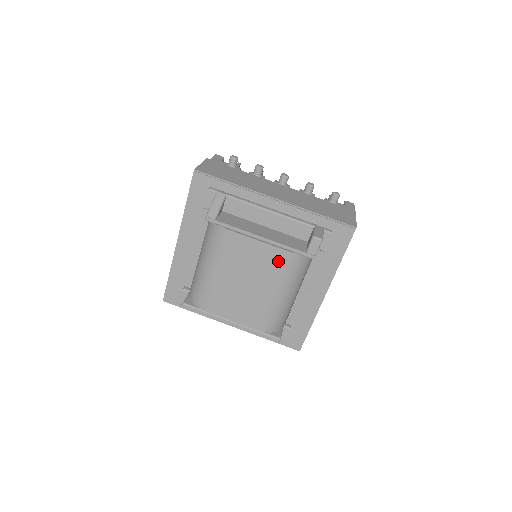
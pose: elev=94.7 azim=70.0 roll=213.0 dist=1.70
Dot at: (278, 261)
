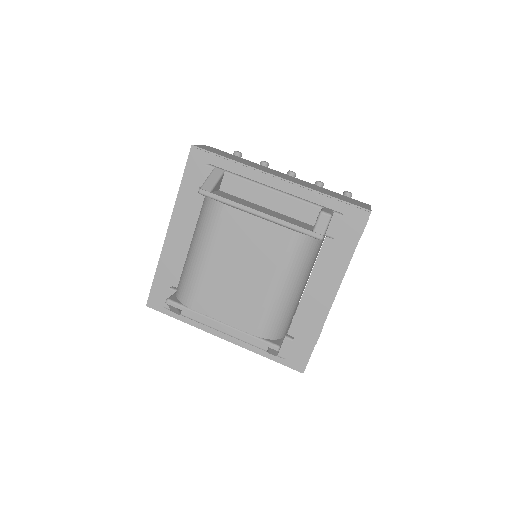
Dot at: (279, 243)
